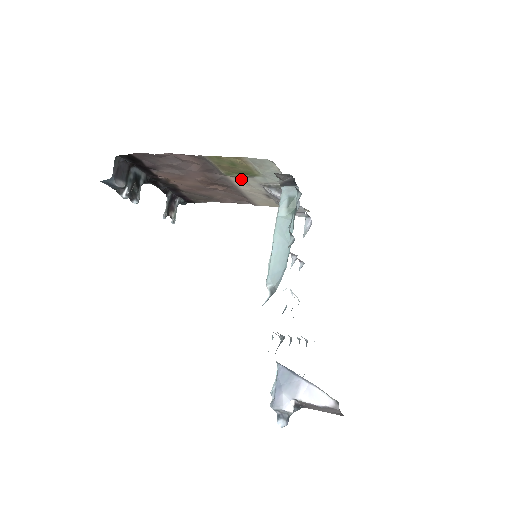
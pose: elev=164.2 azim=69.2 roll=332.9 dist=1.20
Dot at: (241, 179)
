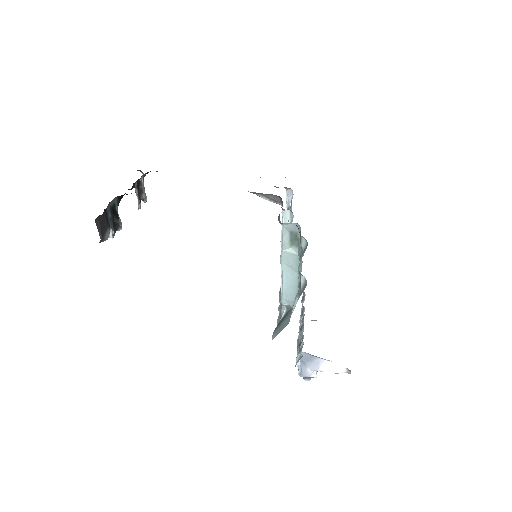
Dot at: occluded
